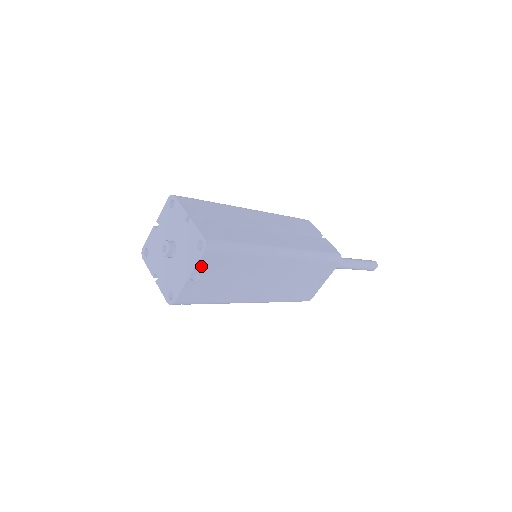
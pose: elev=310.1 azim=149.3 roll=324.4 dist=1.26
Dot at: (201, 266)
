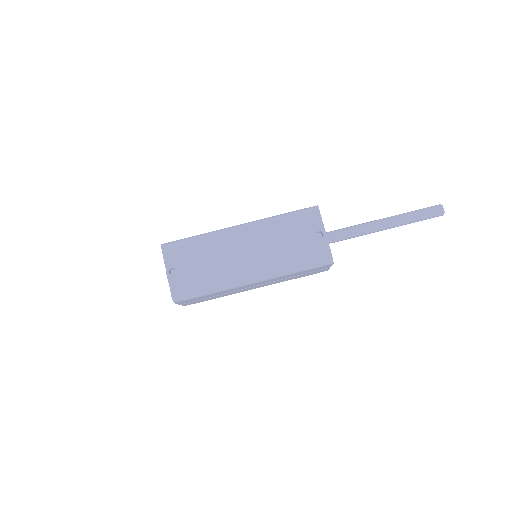
Dot at: (169, 261)
